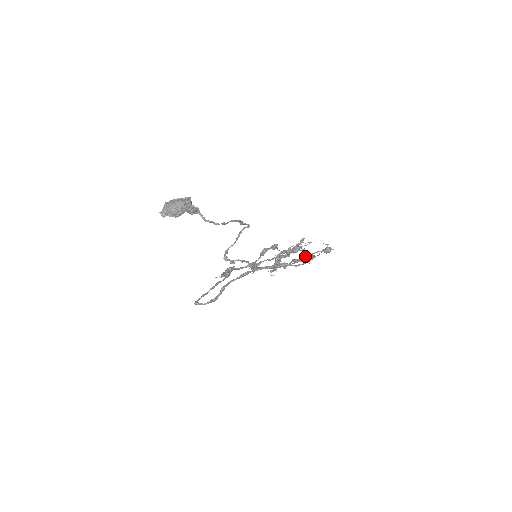
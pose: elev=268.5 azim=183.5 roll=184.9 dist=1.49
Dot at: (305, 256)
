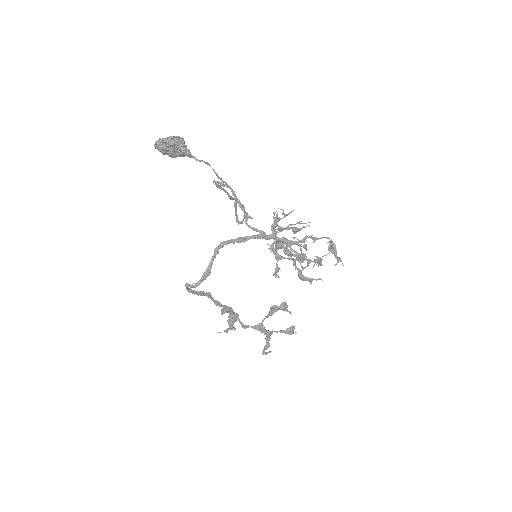
Dot at: occluded
